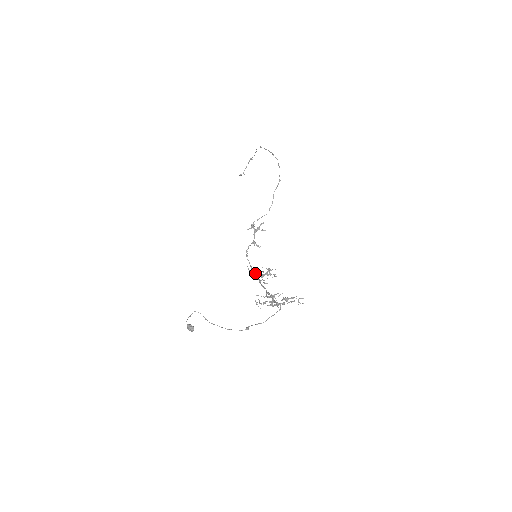
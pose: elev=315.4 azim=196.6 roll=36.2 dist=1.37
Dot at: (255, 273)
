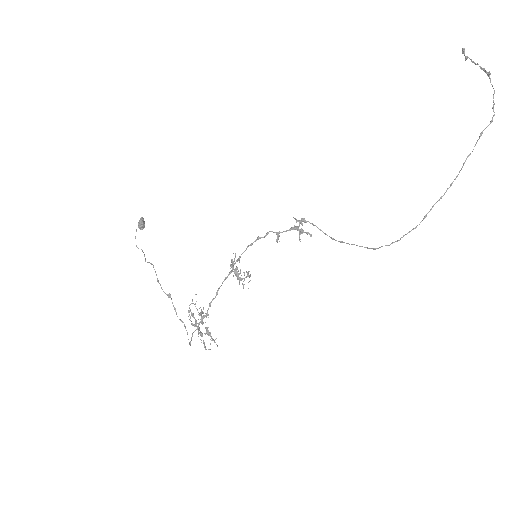
Dot at: (232, 269)
